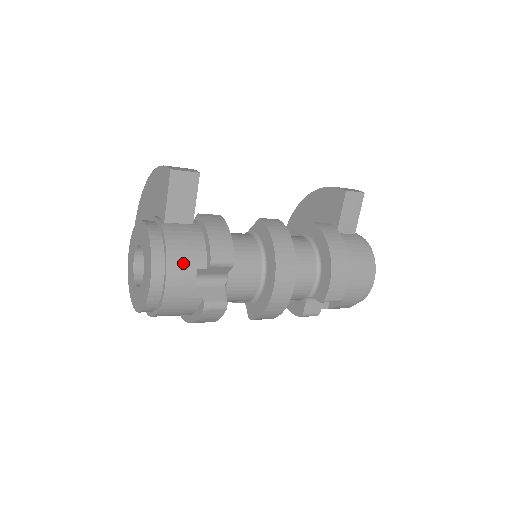
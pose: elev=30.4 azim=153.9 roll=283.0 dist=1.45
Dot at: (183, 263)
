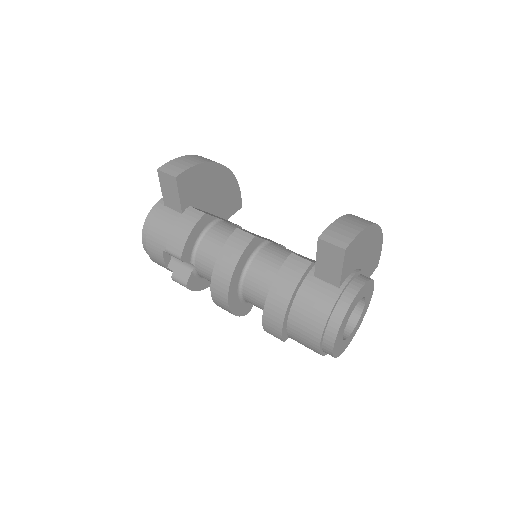
Dot at: (156, 242)
